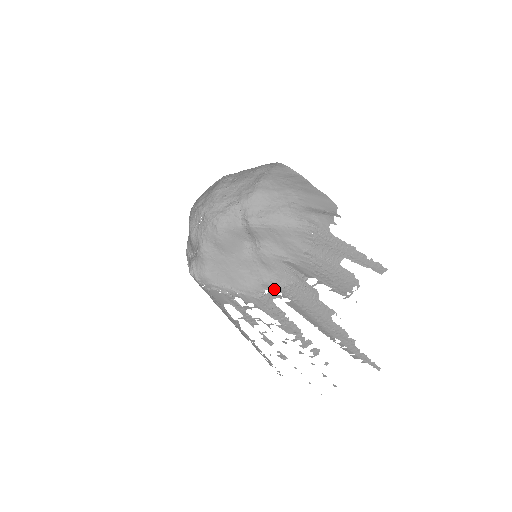
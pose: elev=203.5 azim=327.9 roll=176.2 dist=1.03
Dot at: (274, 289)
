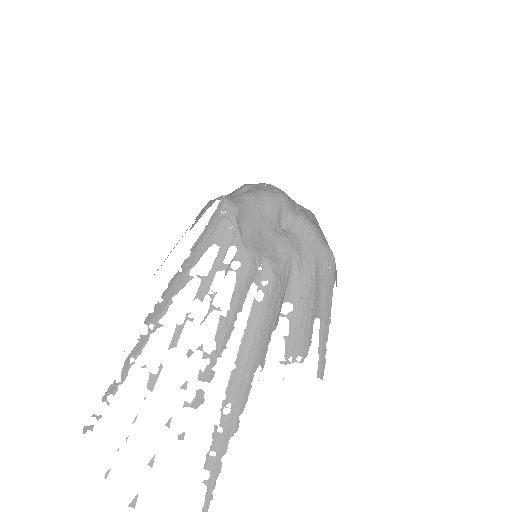
Dot at: (268, 272)
